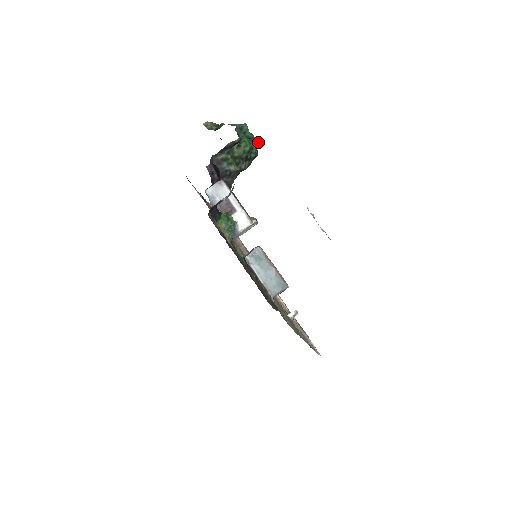
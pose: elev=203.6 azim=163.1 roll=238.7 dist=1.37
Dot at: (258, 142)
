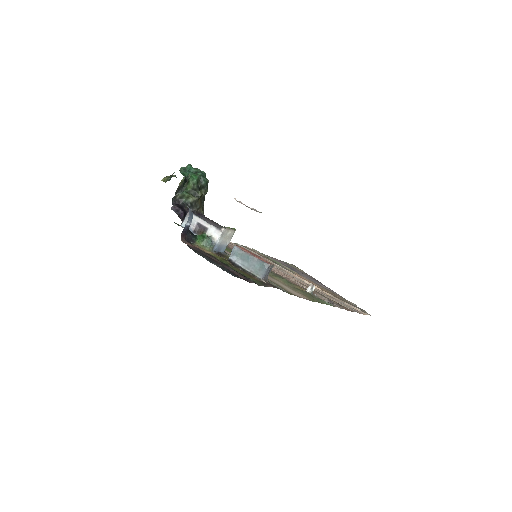
Dot at: (204, 172)
